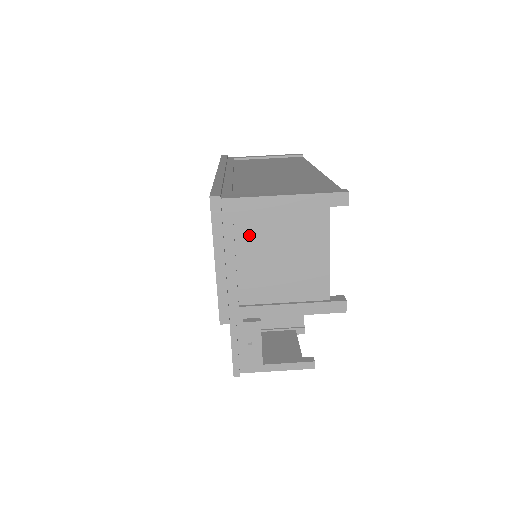
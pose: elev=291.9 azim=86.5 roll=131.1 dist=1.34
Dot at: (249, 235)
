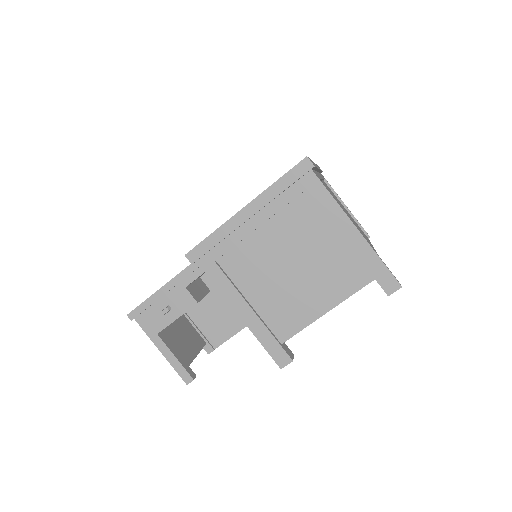
Dot at: (293, 222)
